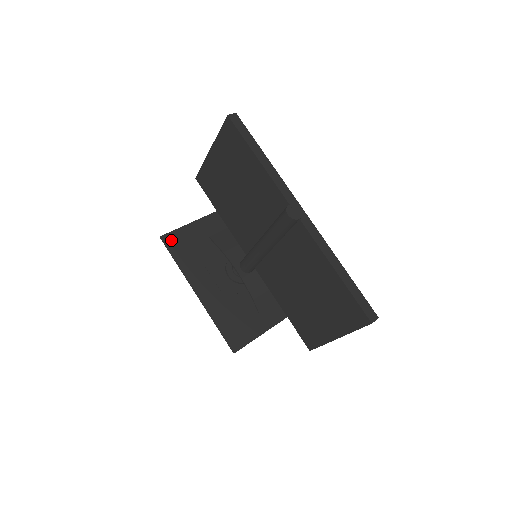
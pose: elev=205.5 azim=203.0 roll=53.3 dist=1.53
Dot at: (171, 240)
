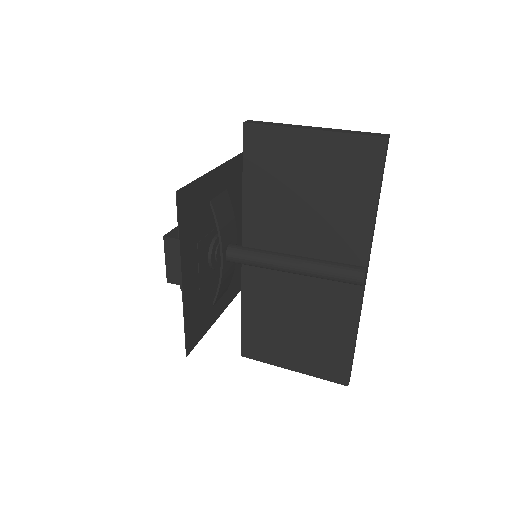
Dot at: (184, 199)
